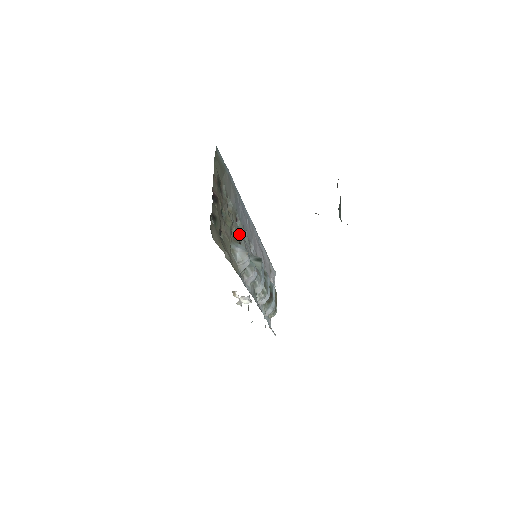
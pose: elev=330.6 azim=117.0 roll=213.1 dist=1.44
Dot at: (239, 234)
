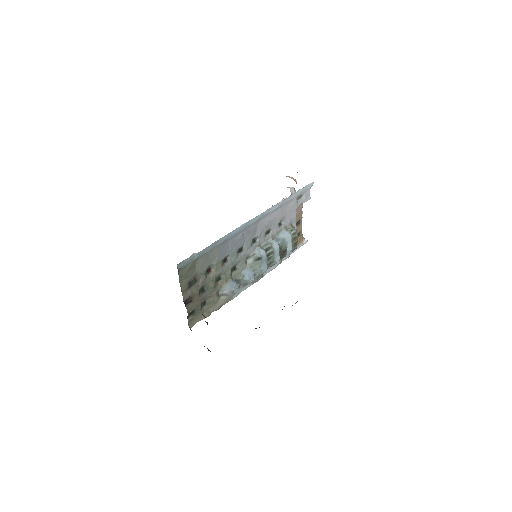
Dot at: (231, 265)
